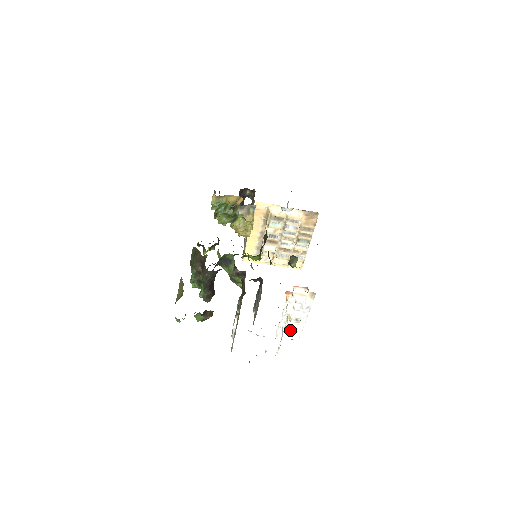
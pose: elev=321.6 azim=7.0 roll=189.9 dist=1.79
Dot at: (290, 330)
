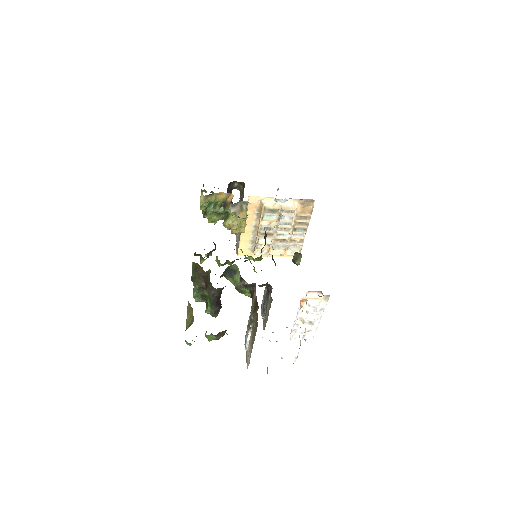
Dot at: (303, 332)
